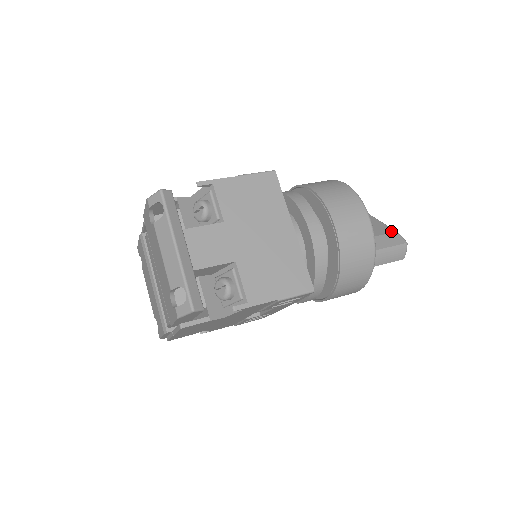
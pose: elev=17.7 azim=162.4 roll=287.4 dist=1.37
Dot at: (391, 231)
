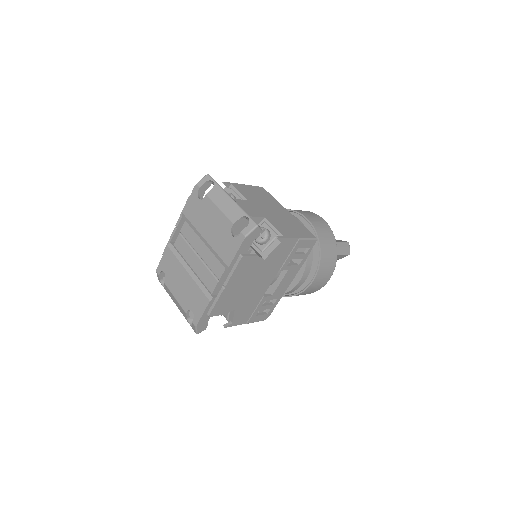
Dot at: occluded
